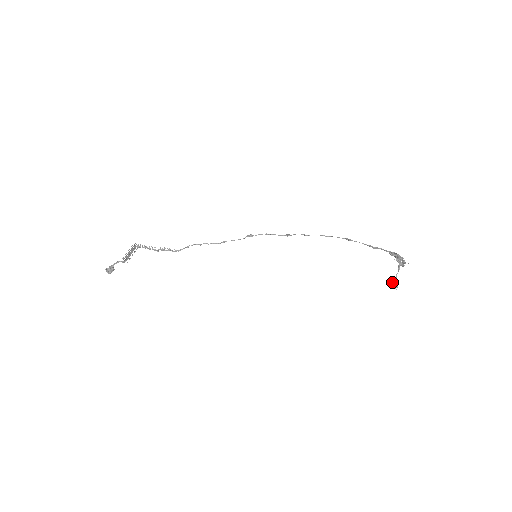
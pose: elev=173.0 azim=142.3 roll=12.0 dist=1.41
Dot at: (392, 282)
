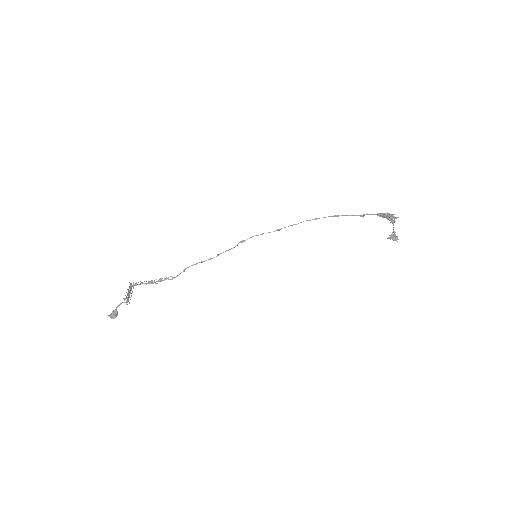
Dot at: (392, 236)
